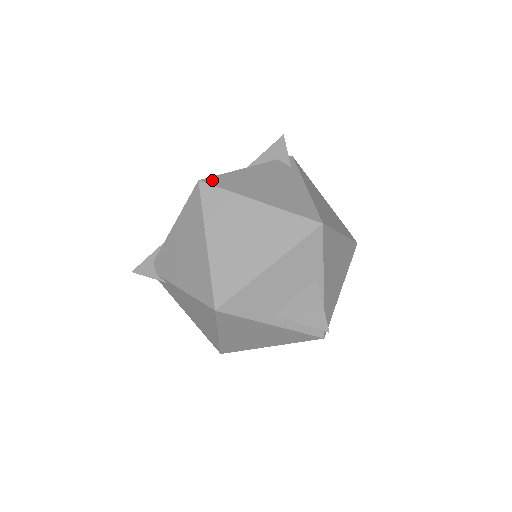
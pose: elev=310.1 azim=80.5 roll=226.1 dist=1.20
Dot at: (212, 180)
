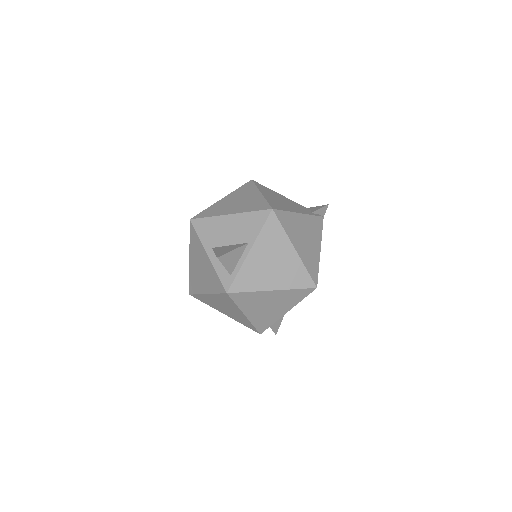
Dot at: (258, 183)
